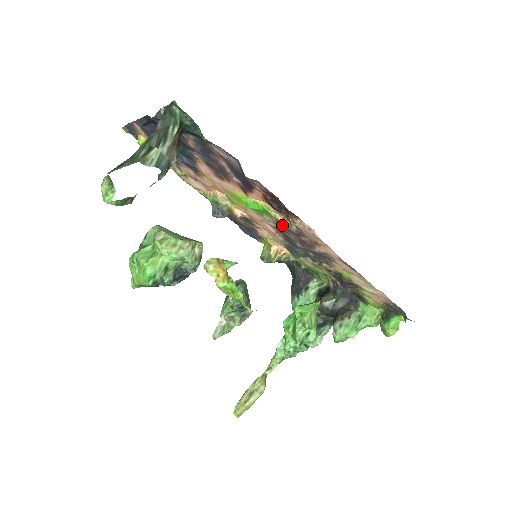
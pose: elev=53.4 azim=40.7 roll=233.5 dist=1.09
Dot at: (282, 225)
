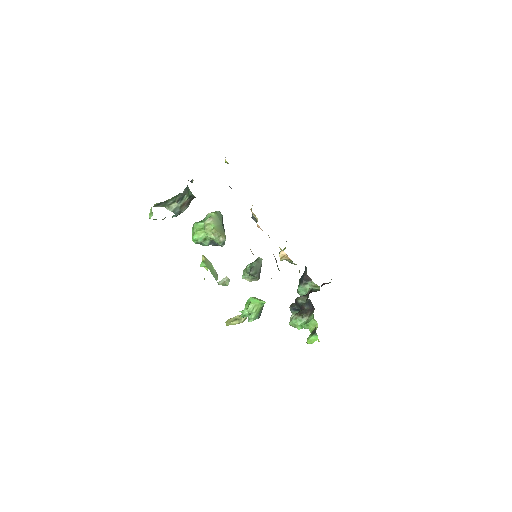
Dot at: occluded
